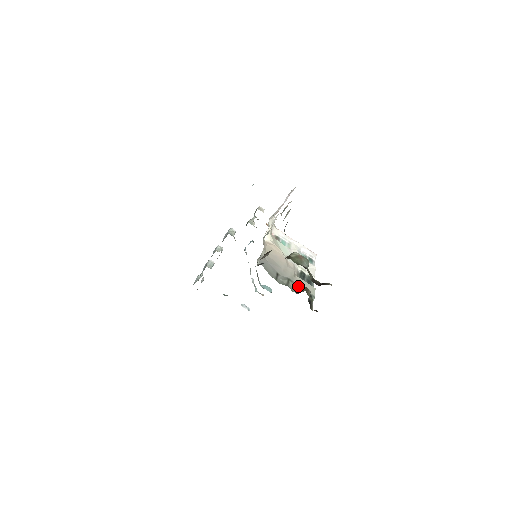
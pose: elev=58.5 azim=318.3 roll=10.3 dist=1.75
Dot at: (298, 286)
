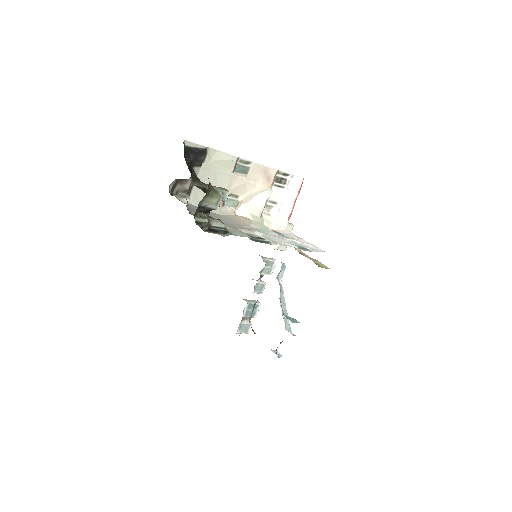
Dot at: occluded
